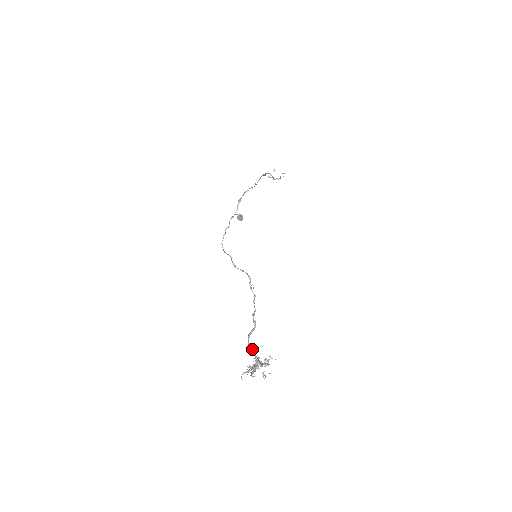
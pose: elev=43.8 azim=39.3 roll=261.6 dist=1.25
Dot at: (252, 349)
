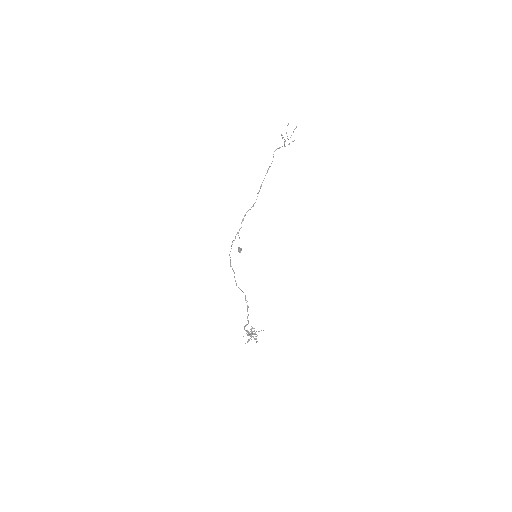
Dot at: (247, 332)
